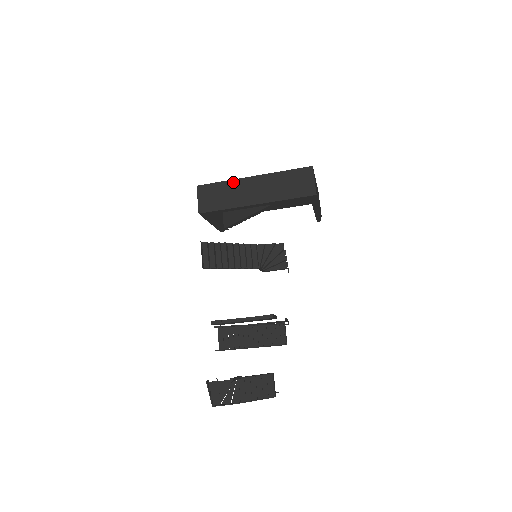
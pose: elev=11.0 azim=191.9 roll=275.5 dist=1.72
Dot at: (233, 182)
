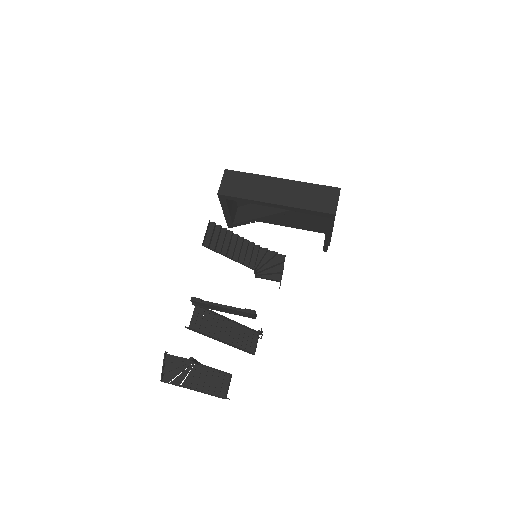
Dot at: (261, 177)
